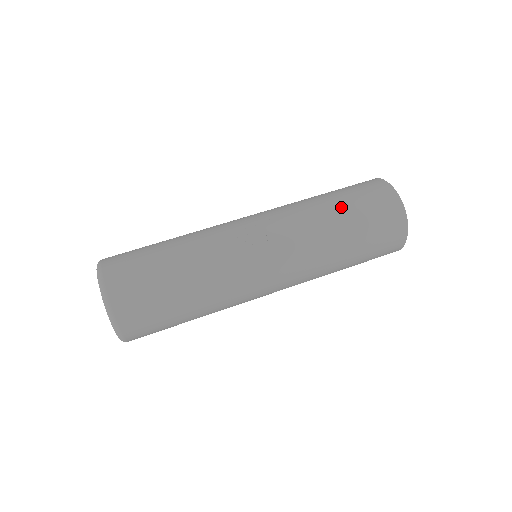
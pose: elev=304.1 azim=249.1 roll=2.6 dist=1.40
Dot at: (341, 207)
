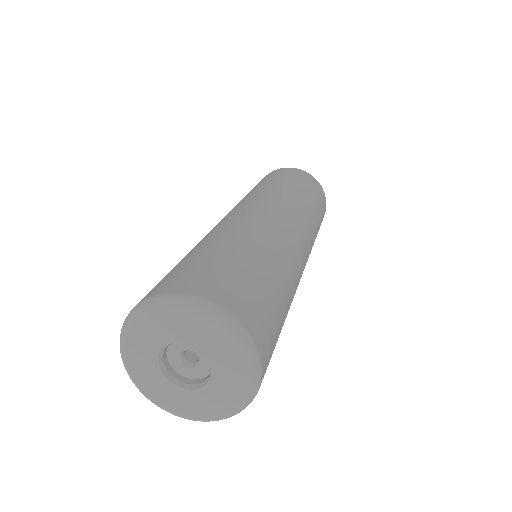
Dot at: (257, 186)
